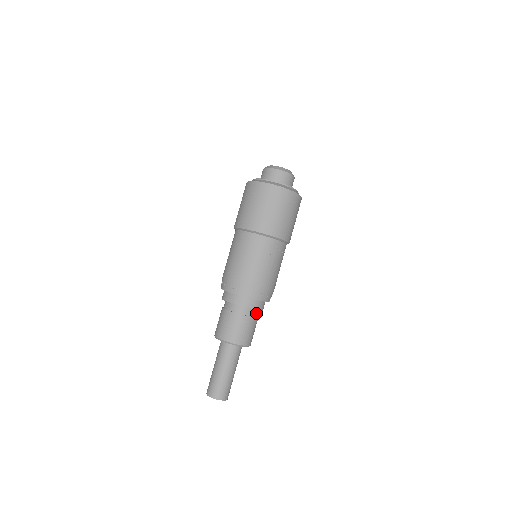
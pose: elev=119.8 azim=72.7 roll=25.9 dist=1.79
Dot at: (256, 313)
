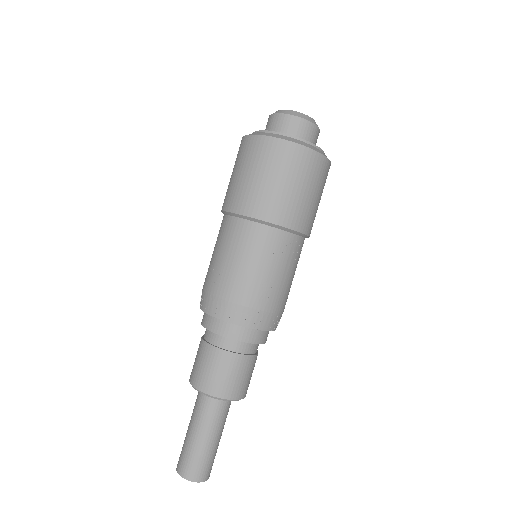
Dot at: (257, 347)
